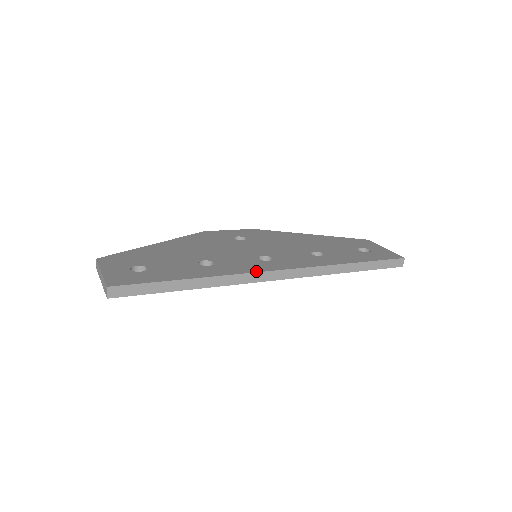
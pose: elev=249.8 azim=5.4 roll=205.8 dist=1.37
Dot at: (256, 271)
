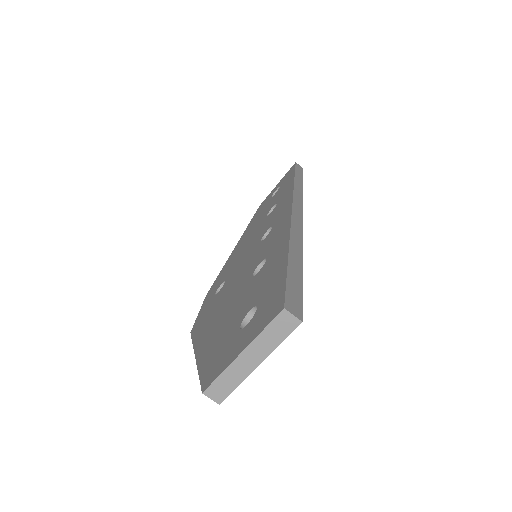
Dot at: (289, 216)
